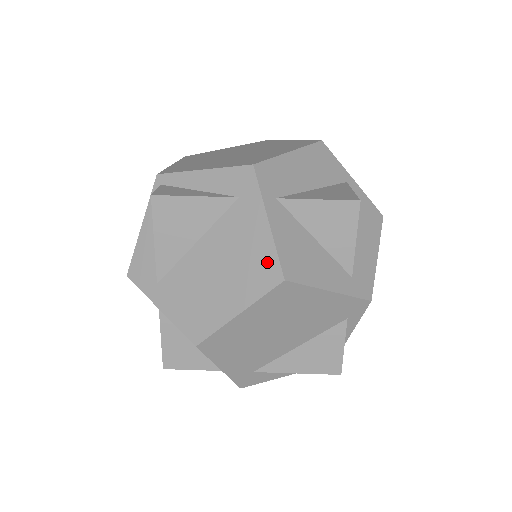
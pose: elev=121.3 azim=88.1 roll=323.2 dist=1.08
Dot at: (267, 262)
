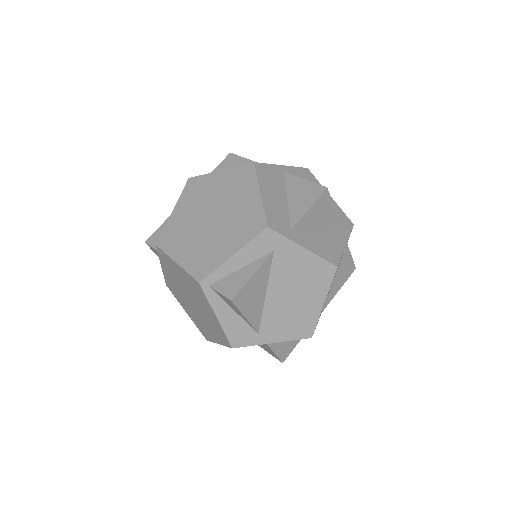
Dot at: (320, 267)
